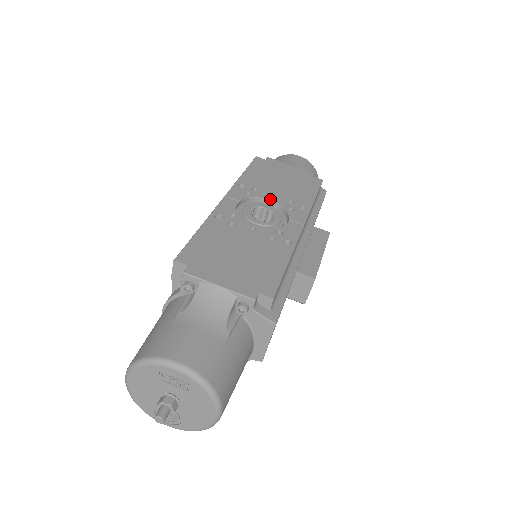
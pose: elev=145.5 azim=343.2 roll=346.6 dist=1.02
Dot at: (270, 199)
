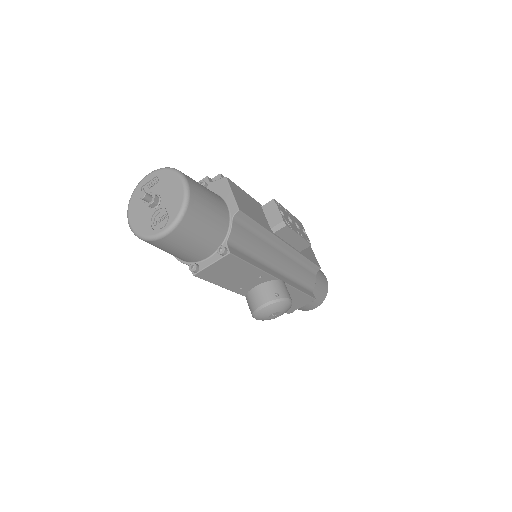
Dot at: occluded
